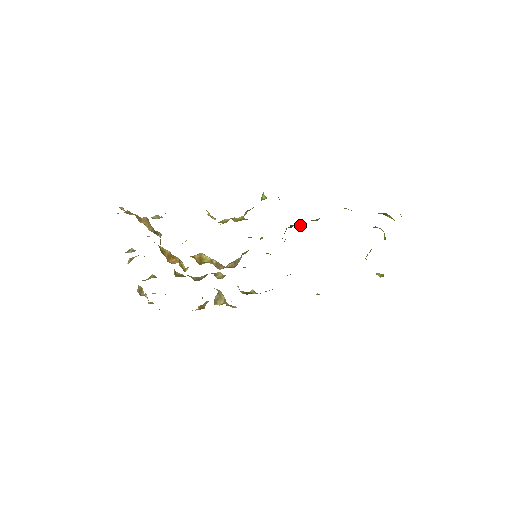
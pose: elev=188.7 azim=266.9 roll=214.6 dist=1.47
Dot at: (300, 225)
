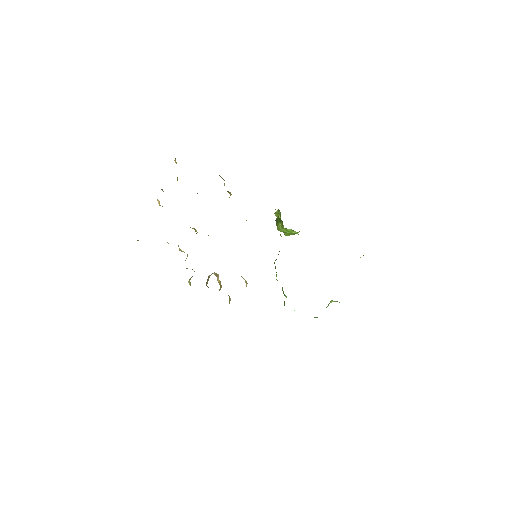
Dot at: occluded
